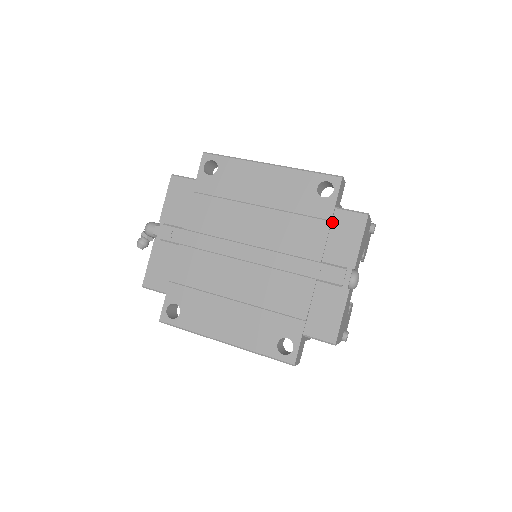
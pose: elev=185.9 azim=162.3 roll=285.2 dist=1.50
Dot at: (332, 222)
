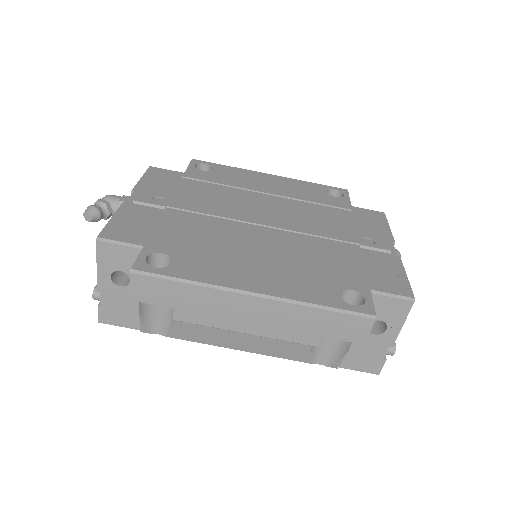
Dot at: (352, 213)
